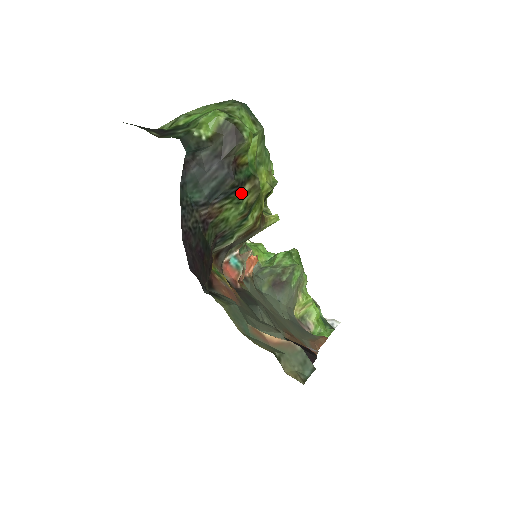
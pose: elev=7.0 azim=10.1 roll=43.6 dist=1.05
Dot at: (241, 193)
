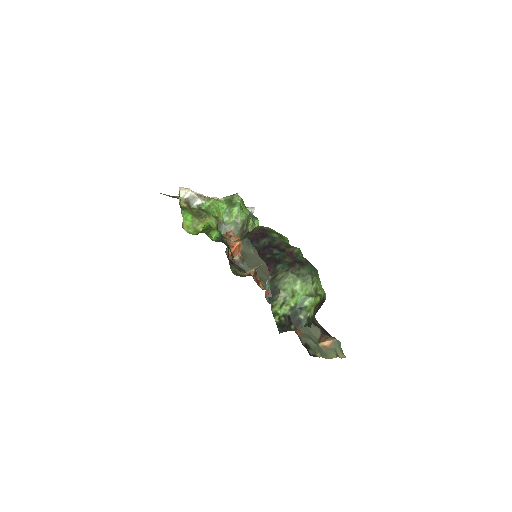
Dot at: occluded
